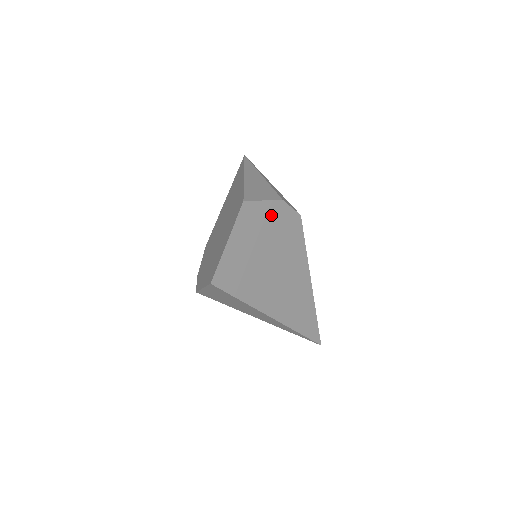
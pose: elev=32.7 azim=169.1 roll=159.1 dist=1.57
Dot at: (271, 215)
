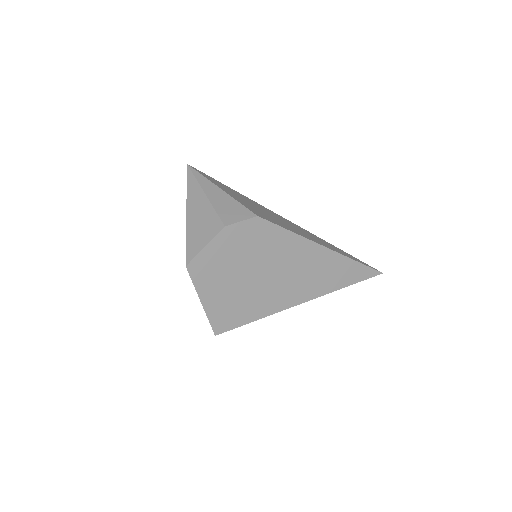
Dot at: (224, 247)
